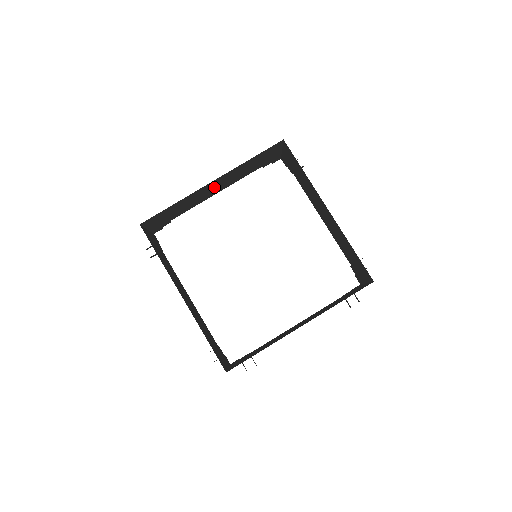
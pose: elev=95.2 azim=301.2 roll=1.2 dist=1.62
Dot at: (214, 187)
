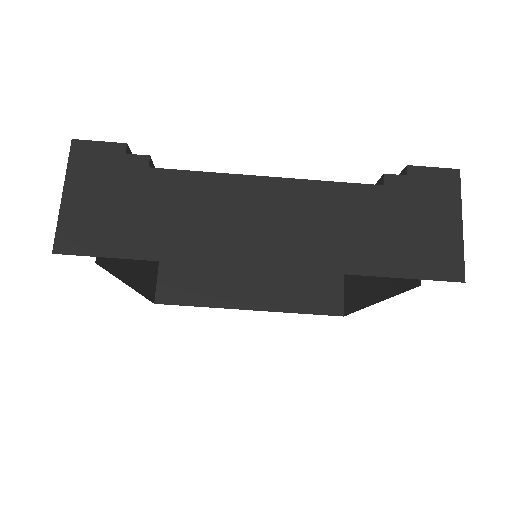
Dot at: occluded
